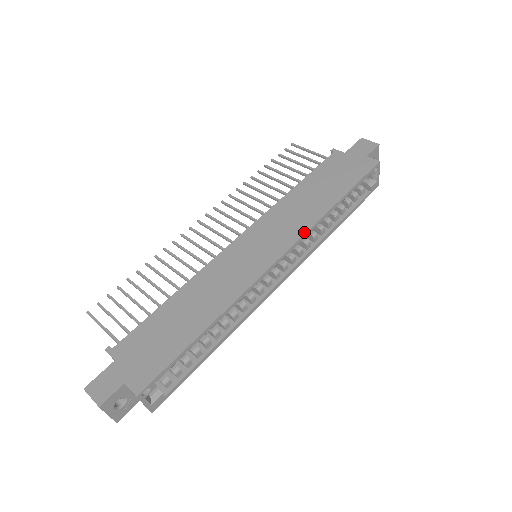
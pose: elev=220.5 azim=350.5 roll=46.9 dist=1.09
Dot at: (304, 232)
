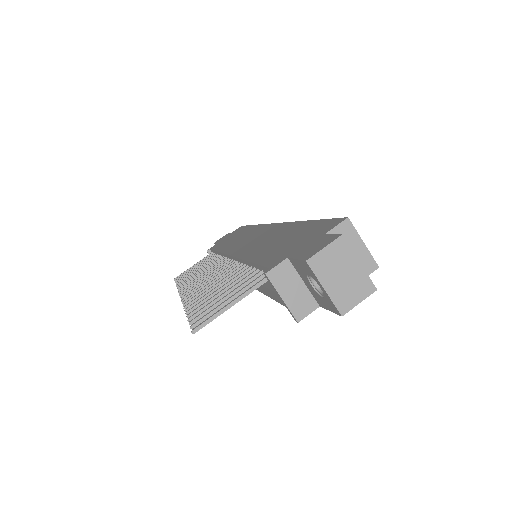
Dot at: (262, 225)
